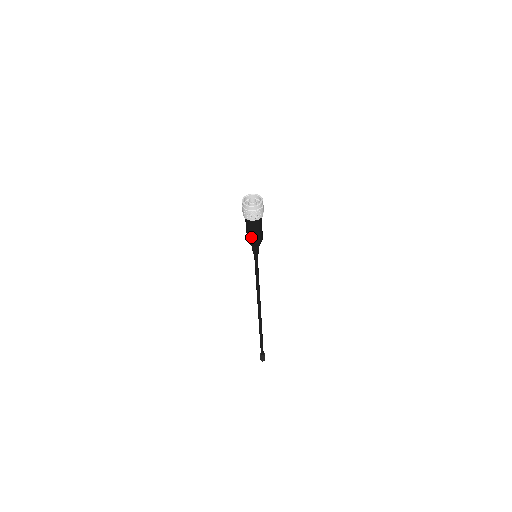
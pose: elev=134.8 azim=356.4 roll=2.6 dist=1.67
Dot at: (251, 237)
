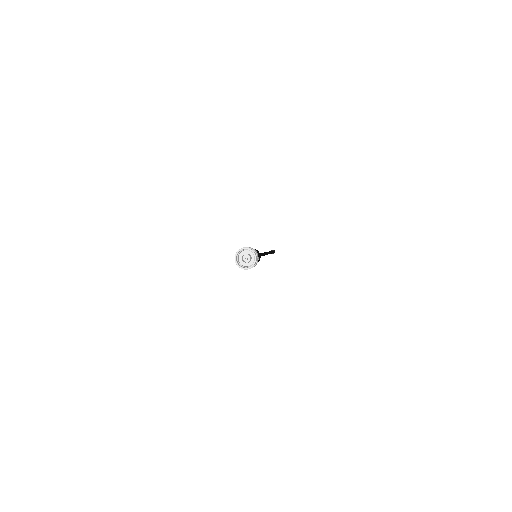
Dot at: occluded
